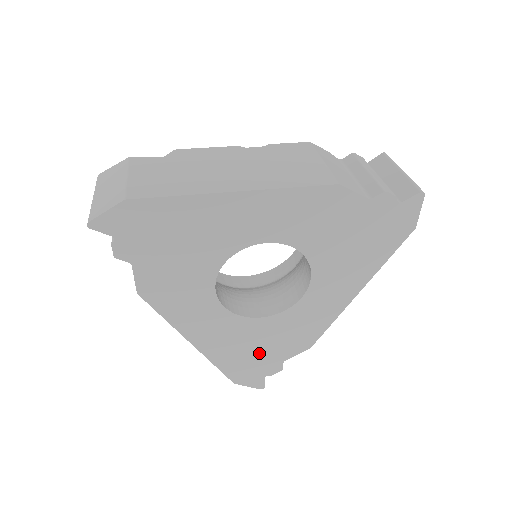
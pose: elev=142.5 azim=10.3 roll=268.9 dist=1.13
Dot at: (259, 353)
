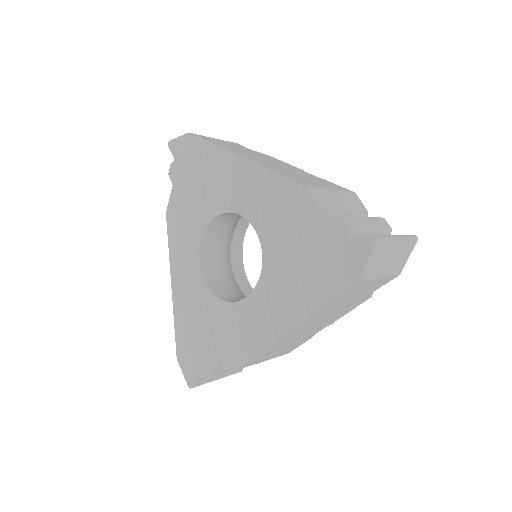
Dot at: (202, 338)
